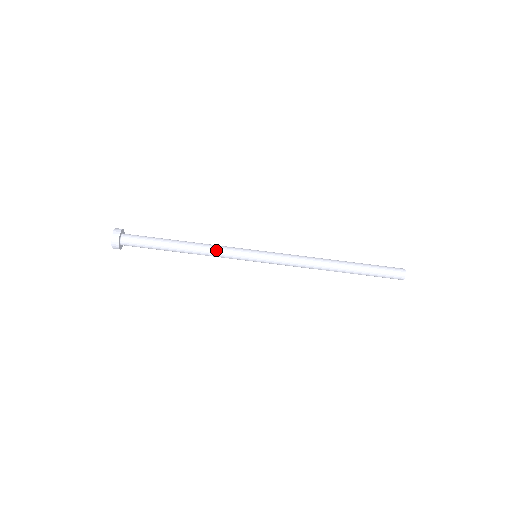
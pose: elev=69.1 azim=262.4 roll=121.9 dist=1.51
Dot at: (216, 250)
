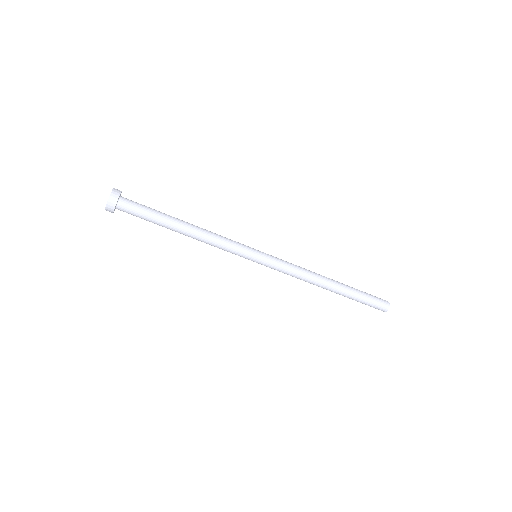
Dot at: (219, 238)
